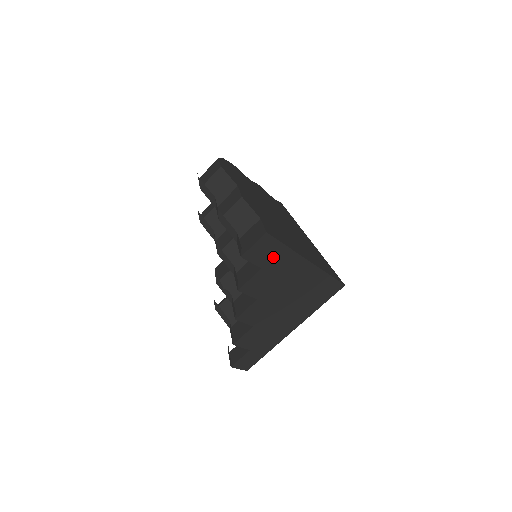
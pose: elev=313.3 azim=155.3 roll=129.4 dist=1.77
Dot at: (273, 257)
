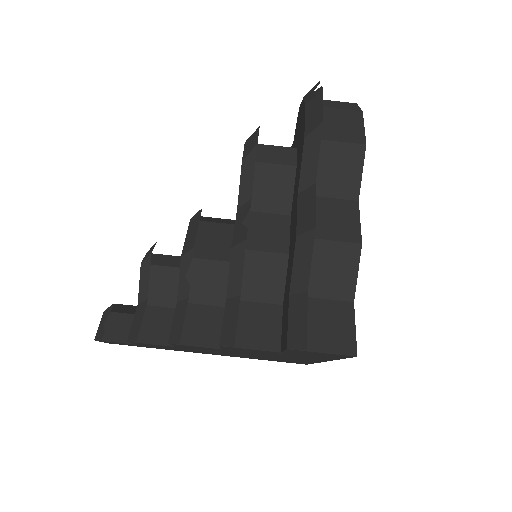
Dot at: (310, 355)
